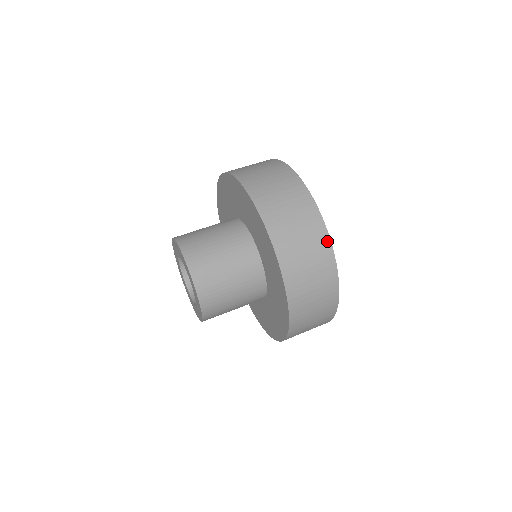
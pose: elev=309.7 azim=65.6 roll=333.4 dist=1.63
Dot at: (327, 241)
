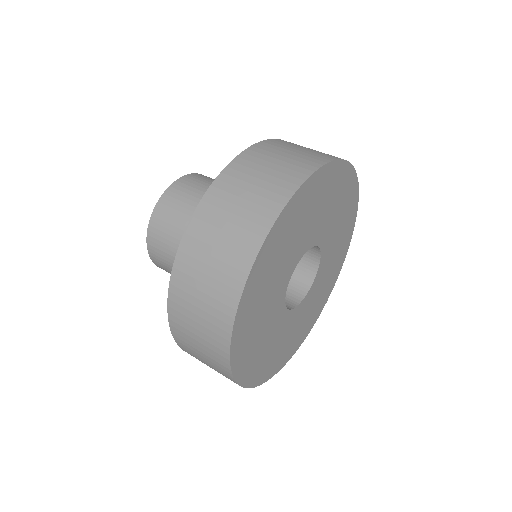
Dot at: (318, 164)
